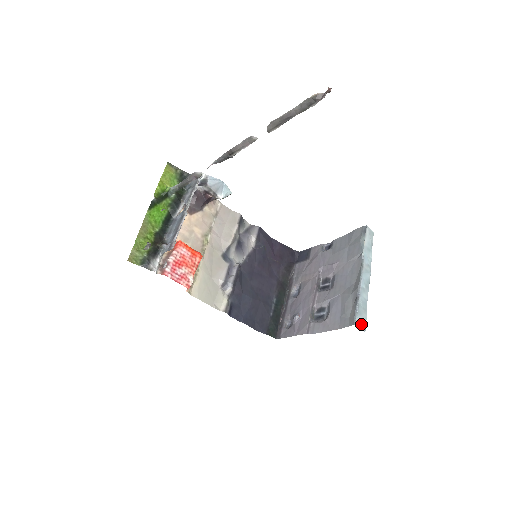
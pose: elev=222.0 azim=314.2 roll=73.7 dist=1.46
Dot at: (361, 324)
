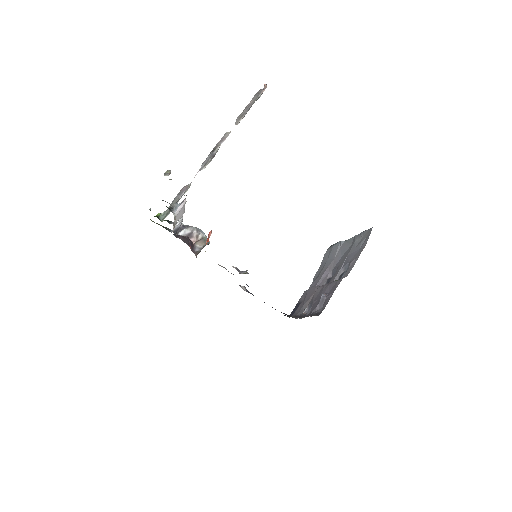
Dot at: occluded
